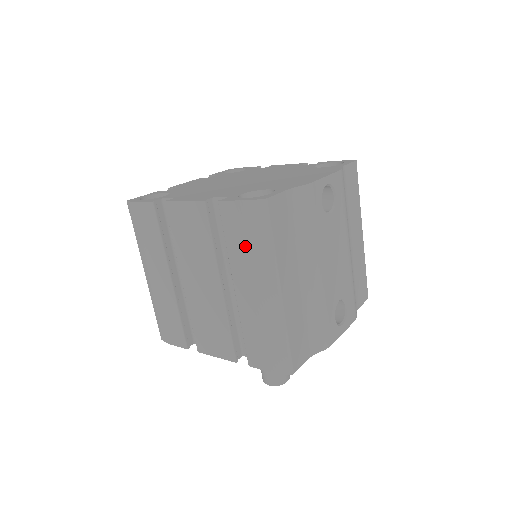
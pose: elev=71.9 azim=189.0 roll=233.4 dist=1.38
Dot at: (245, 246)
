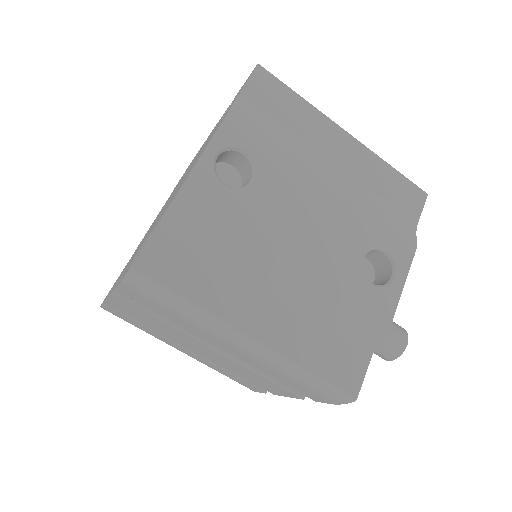
Dot at: (176, 316)
